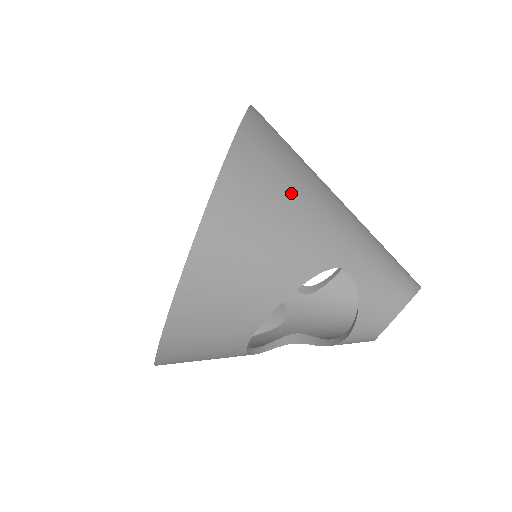
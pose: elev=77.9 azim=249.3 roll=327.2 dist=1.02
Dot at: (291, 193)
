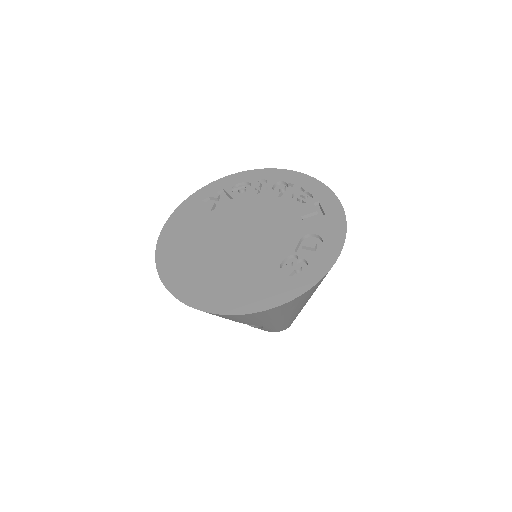
Dot at: (281, 314)
